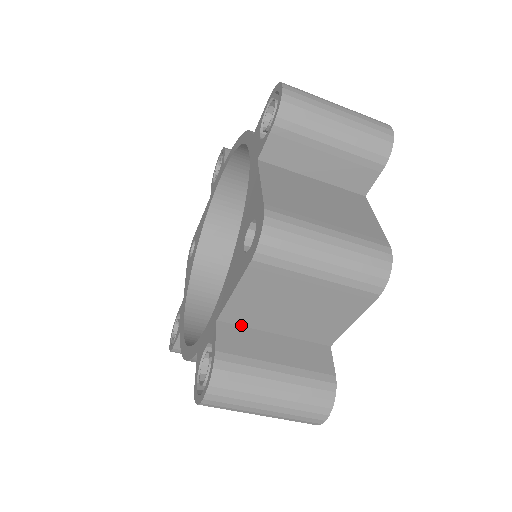
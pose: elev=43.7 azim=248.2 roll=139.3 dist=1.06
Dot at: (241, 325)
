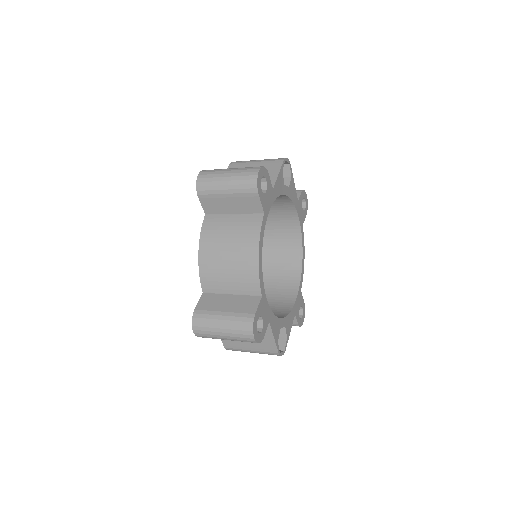
Dot at: occluded
